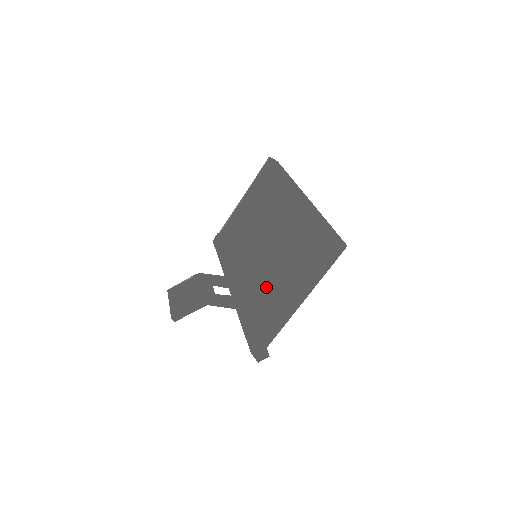
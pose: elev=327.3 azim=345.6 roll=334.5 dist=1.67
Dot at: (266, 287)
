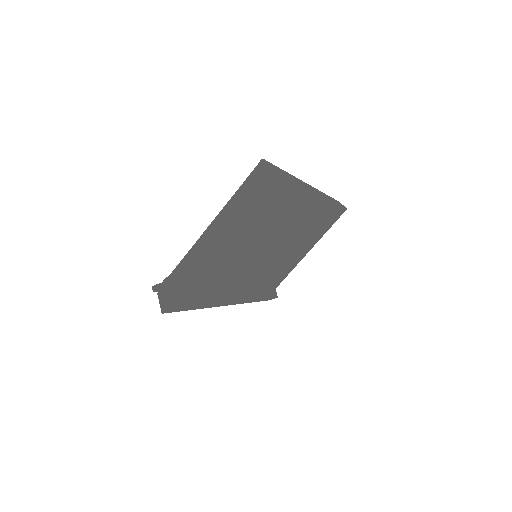
Dot at: occluded
